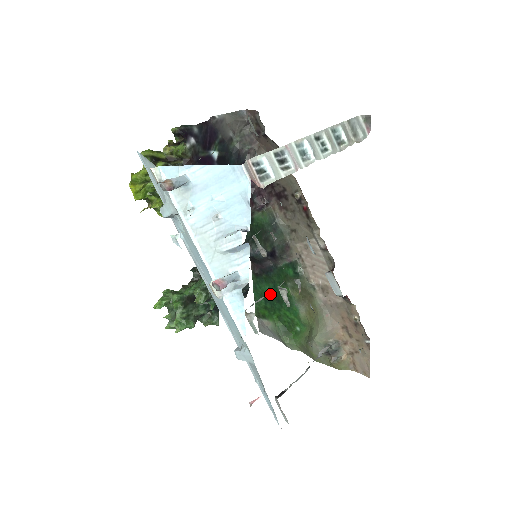
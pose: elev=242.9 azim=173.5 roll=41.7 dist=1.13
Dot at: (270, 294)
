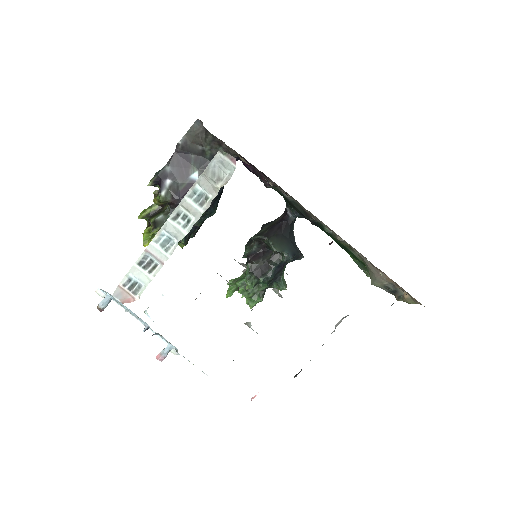
Dot at: (333, 239)
